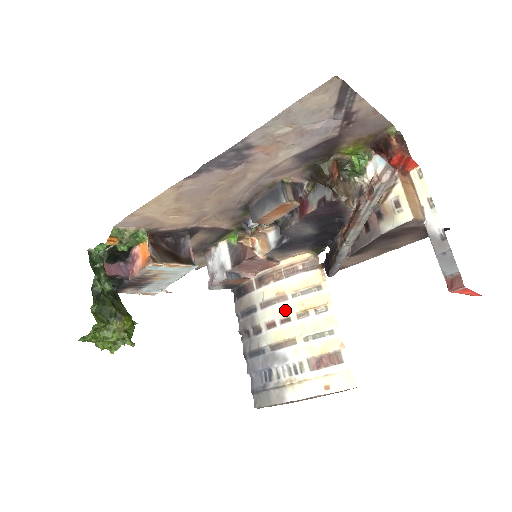
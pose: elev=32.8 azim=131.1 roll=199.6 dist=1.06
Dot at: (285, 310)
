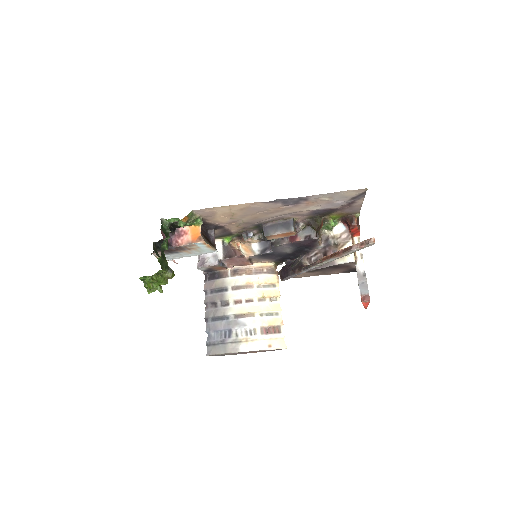
Dot at: (251, 294)
